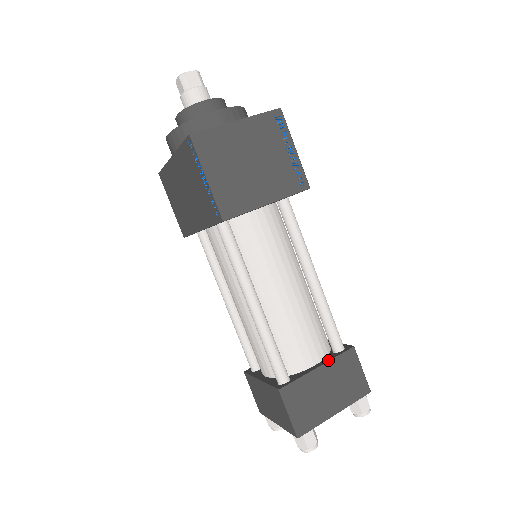
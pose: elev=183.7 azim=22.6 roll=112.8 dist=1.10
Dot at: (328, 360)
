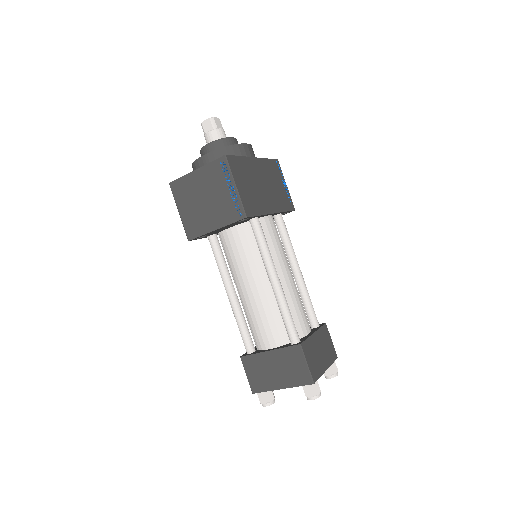
Dot at: (278, 348)
